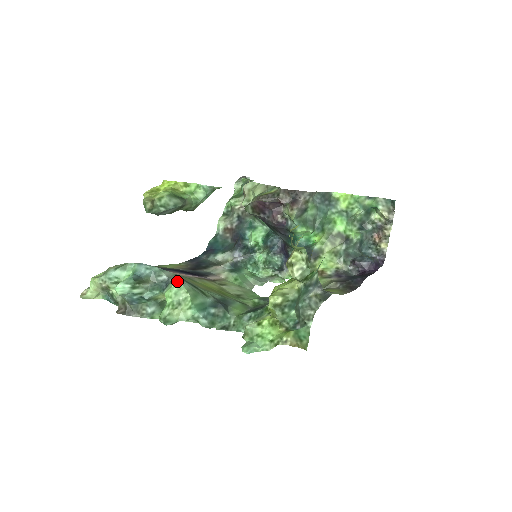
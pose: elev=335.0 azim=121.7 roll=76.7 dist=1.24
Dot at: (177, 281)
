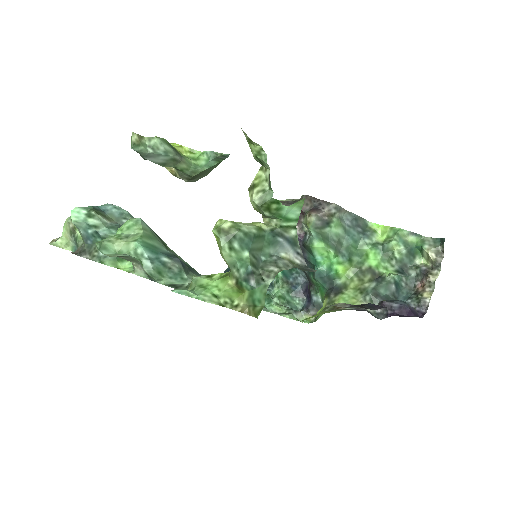
Dot at: (136, 218)
